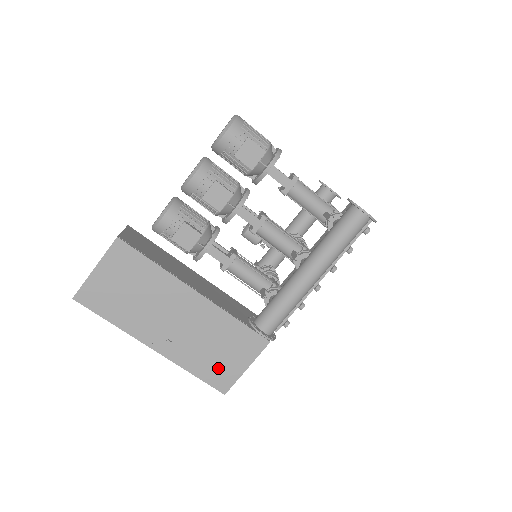
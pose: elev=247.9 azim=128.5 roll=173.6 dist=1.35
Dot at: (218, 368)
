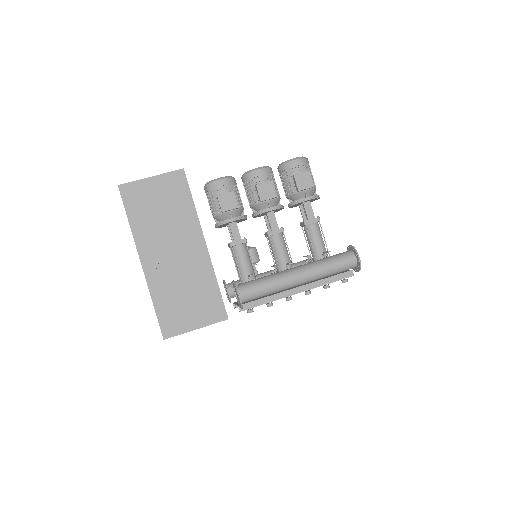
Dot at: (176, 313)
